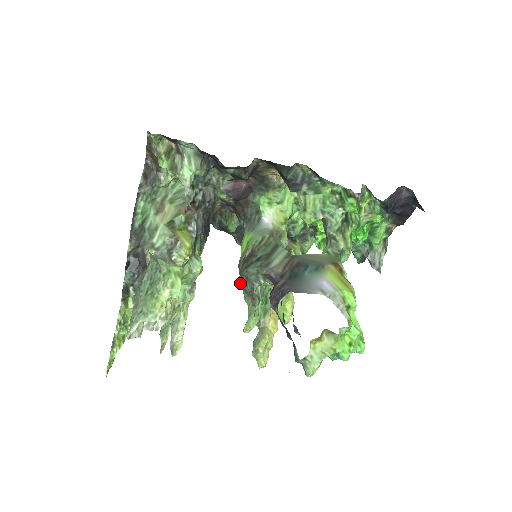
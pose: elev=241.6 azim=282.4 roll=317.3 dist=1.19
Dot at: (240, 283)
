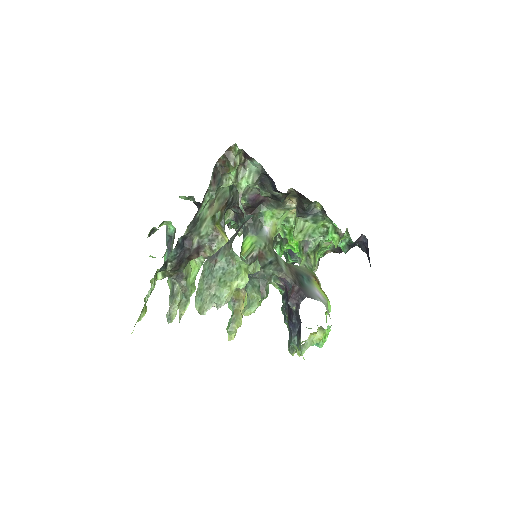
Dot at: occluded
